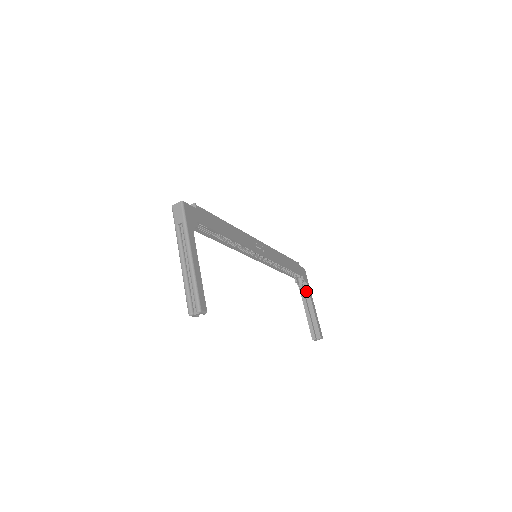
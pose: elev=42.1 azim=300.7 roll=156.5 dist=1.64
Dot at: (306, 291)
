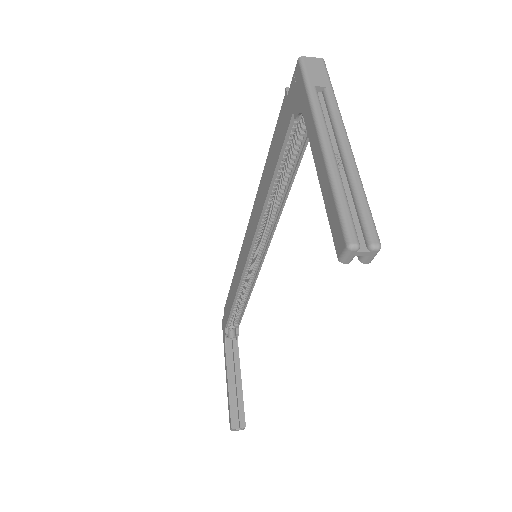
Dot at: (235, 352)
